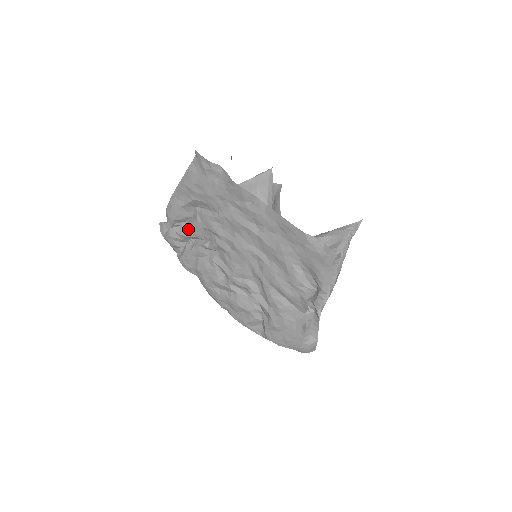
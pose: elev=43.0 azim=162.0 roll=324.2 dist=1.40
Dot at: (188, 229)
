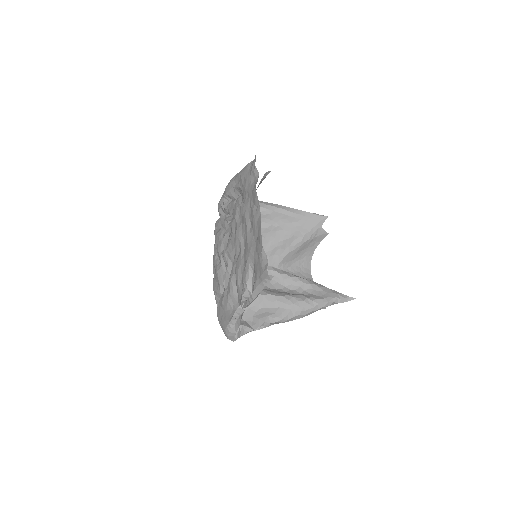
Dot at: (228, 204)
